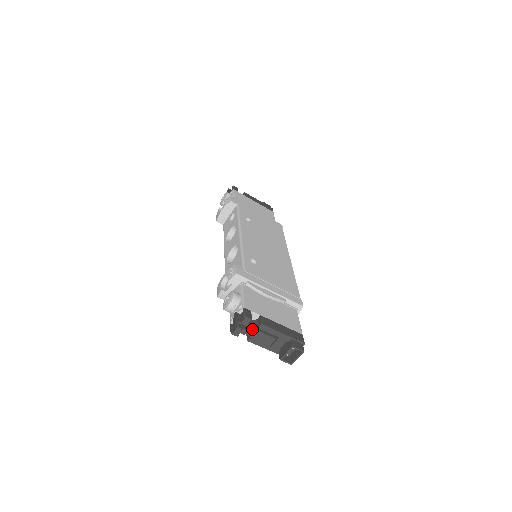
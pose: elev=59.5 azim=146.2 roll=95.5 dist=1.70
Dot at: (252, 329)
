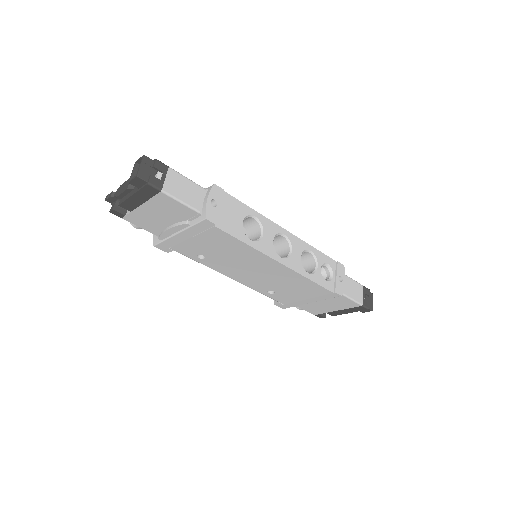
Dot at: occluded
